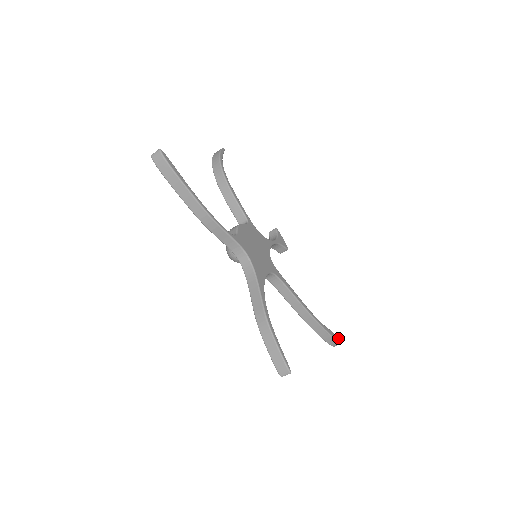
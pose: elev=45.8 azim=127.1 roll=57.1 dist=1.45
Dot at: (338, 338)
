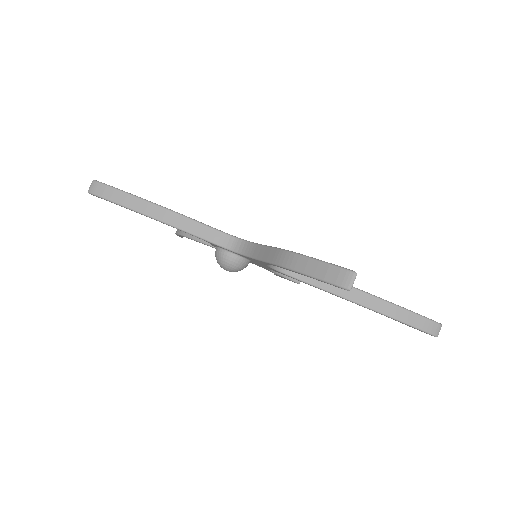
Dot at: occluded
